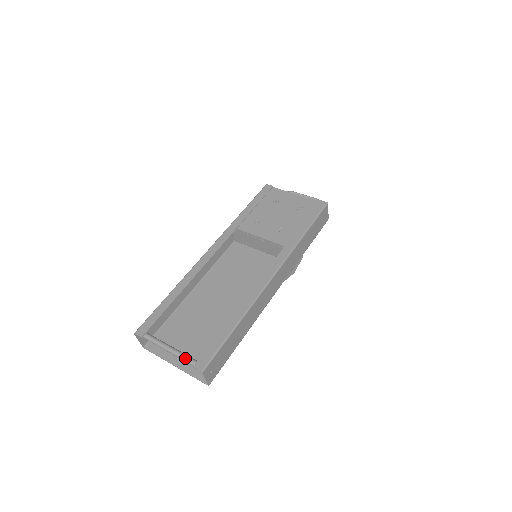
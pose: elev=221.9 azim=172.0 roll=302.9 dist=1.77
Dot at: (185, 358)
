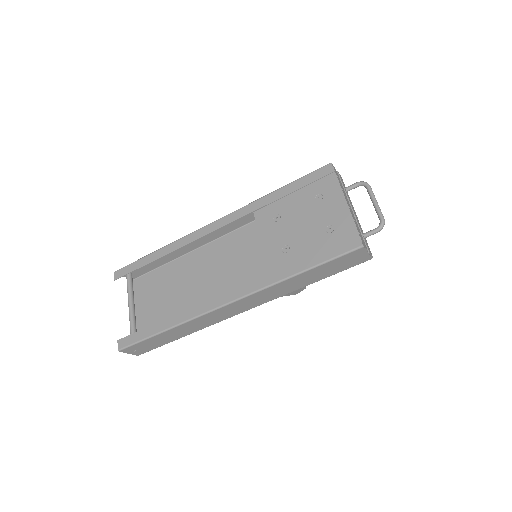
Dot at: (130, 322)
